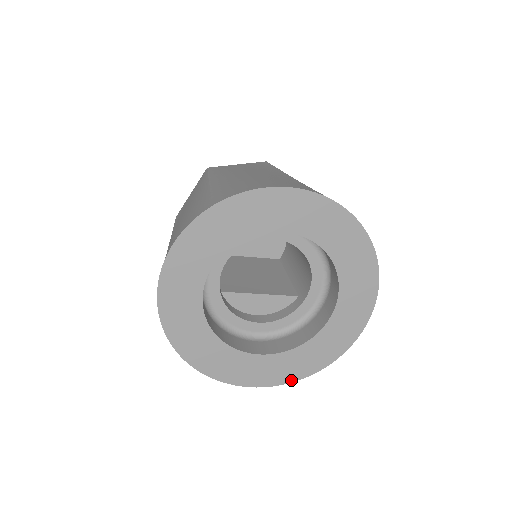
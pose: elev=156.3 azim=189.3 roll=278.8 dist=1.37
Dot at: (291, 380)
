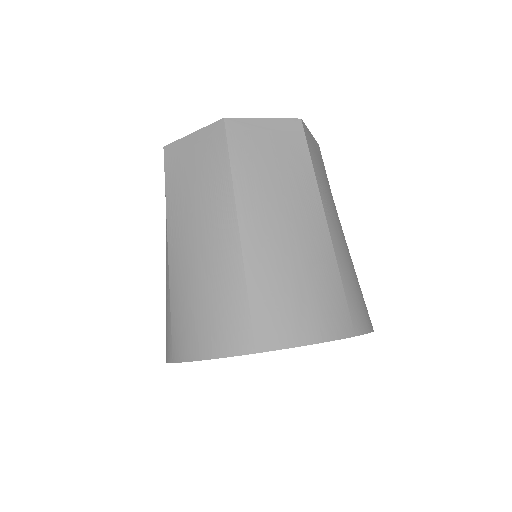
Dot at: occluded
